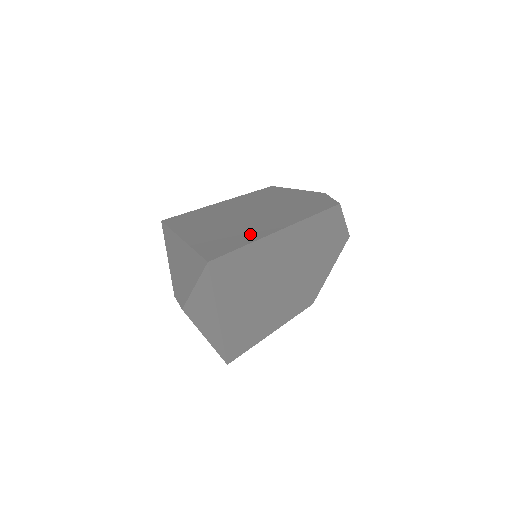
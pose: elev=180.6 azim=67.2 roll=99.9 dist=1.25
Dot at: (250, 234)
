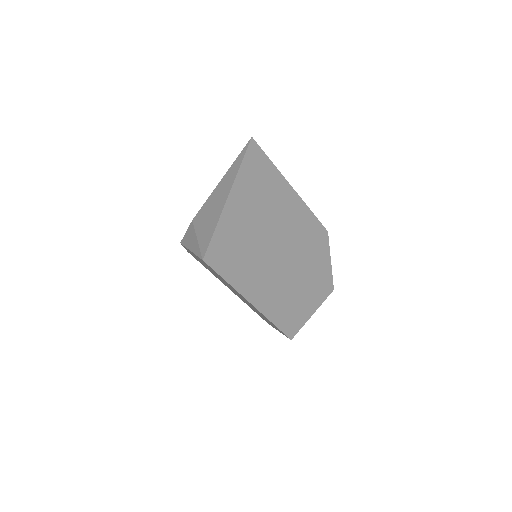
Dot at: occluded
